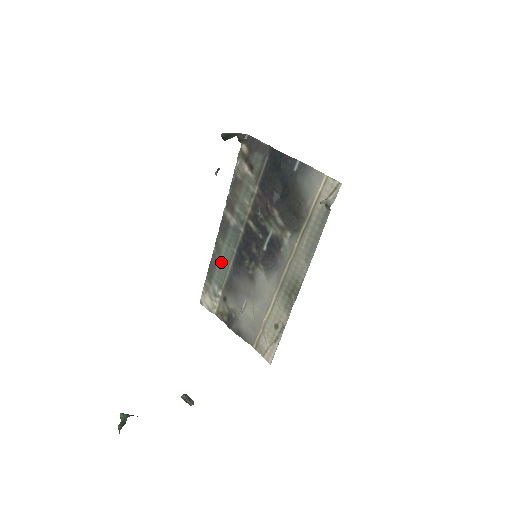
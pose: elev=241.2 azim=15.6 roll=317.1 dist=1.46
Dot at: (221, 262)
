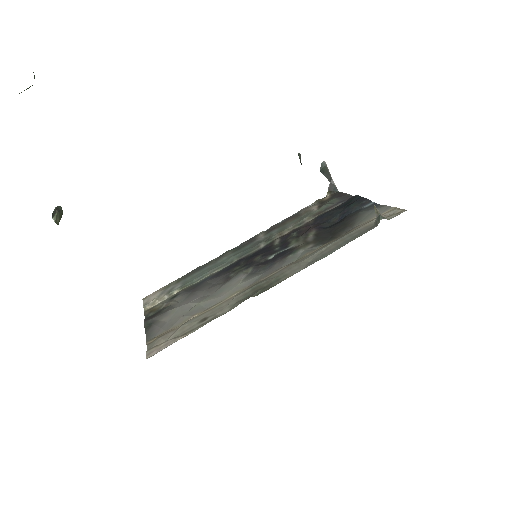
Dot at: (210, 267)
